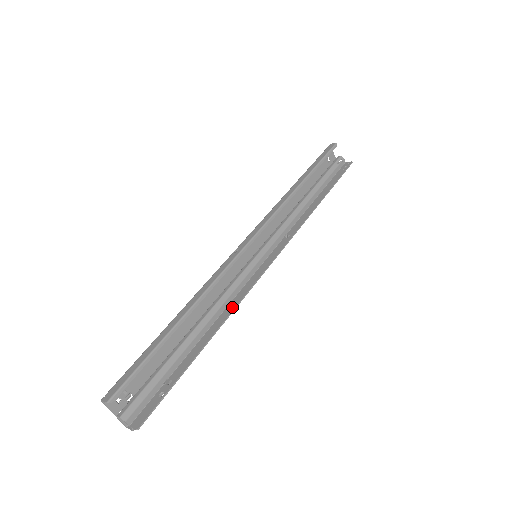
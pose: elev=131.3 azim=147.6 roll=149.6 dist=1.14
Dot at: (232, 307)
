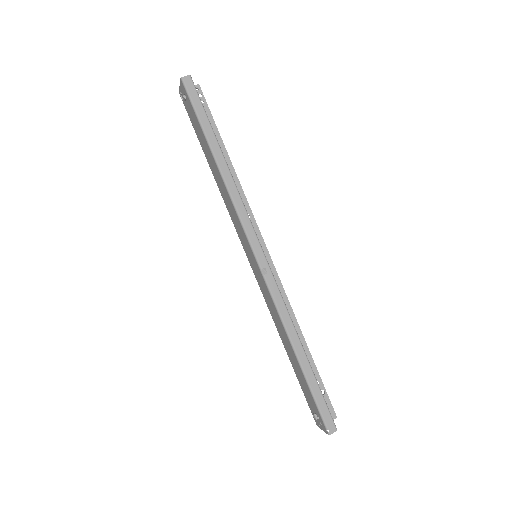
Dot at: (288, 307)
